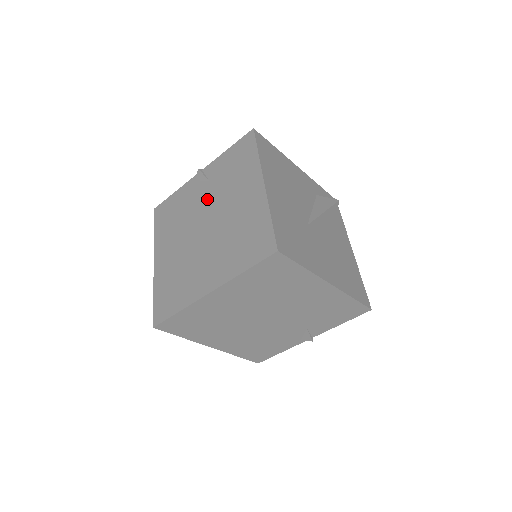
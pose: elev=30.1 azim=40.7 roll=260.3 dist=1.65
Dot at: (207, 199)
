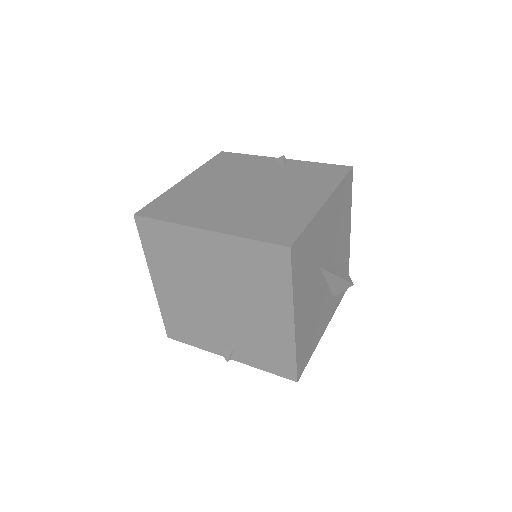
Dot at: (270, 177)
